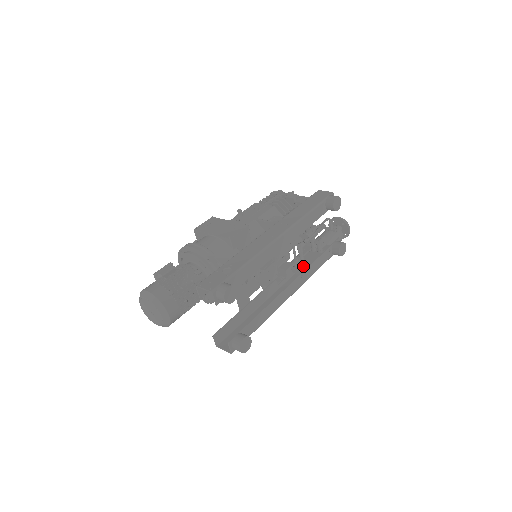
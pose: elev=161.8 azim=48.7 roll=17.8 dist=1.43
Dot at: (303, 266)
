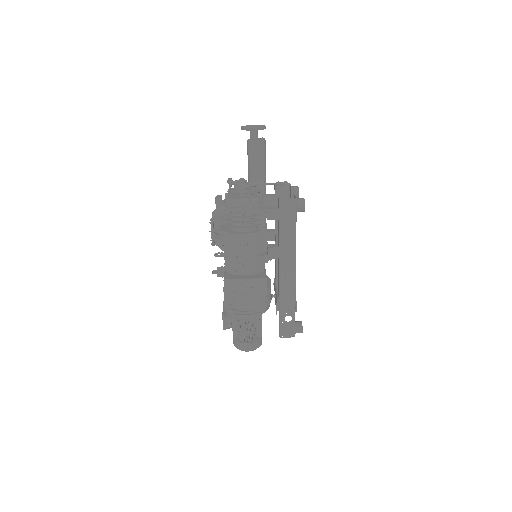
Dot at: occluded
